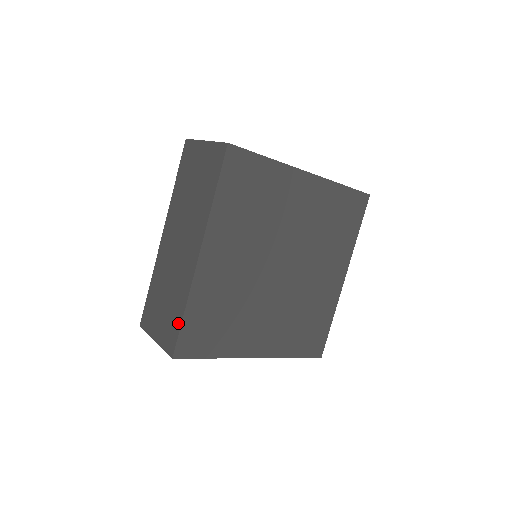
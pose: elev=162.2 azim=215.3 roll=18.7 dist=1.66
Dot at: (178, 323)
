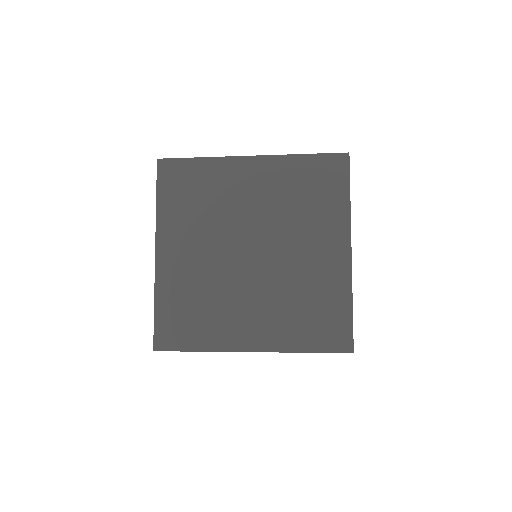
Dot at: (155, 318)
